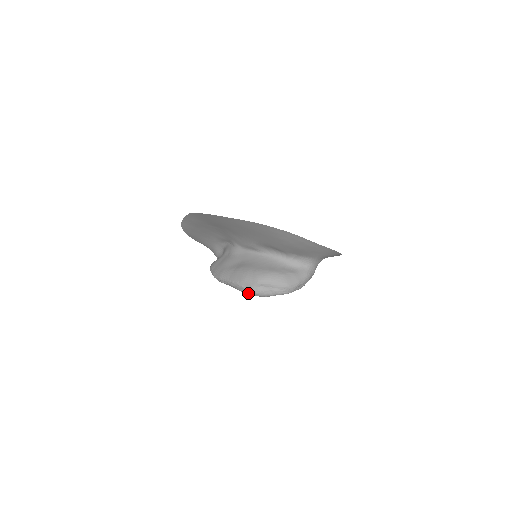
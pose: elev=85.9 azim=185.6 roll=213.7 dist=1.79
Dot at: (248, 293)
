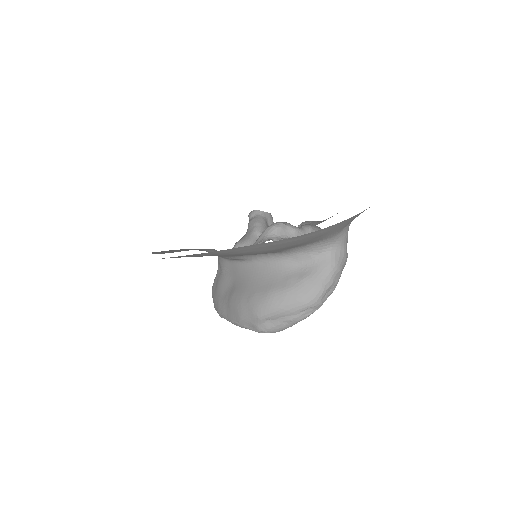
Dot at: (258, 332)
